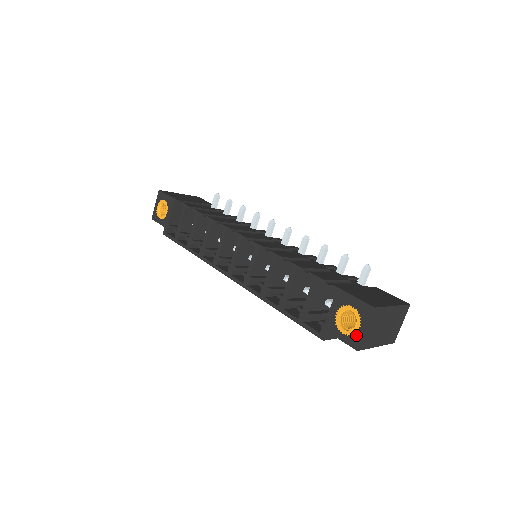
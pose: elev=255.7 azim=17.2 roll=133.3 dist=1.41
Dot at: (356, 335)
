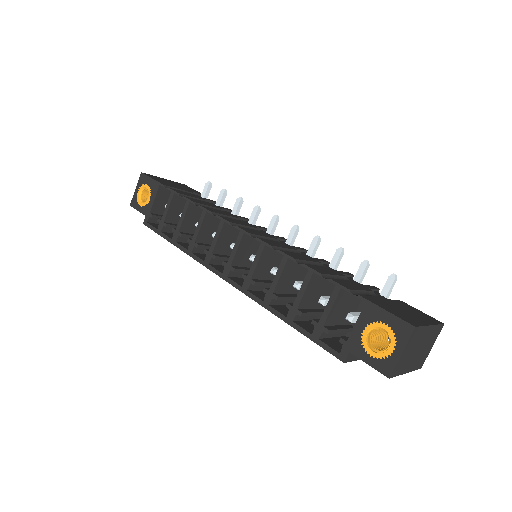
Dot at: (389, 359)
